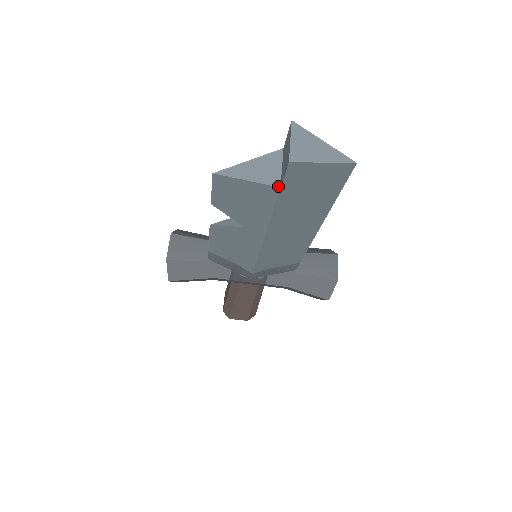
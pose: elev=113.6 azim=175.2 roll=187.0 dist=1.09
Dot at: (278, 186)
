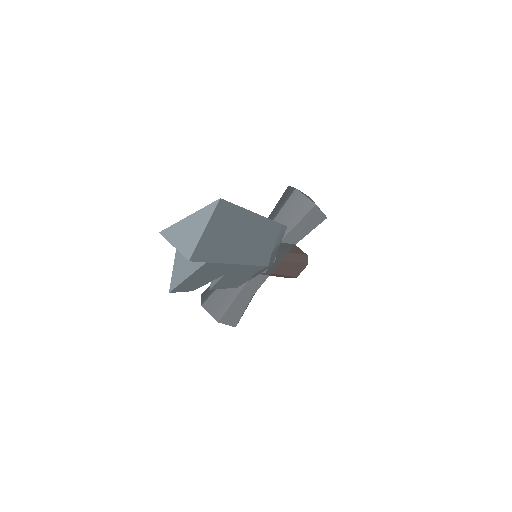
Dot at: (204, 263)
